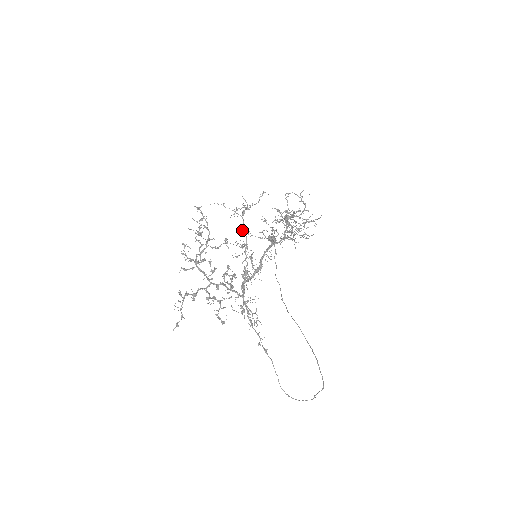
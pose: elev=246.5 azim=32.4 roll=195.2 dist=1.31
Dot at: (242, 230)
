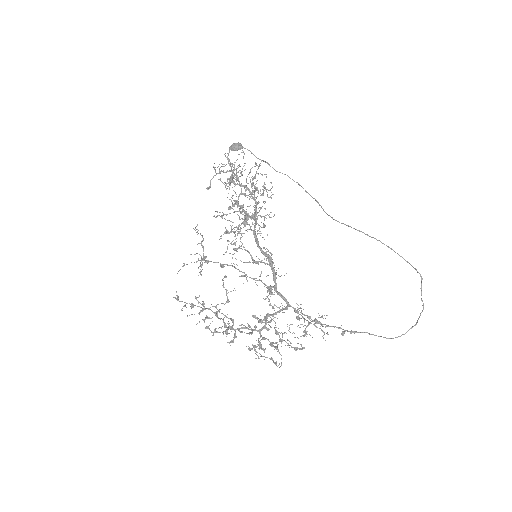
Dot at: occluded
